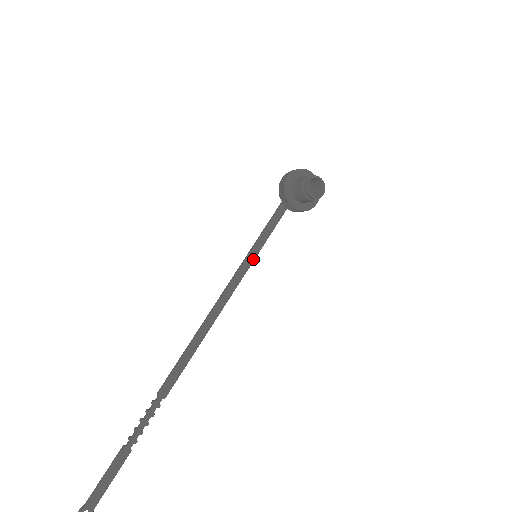
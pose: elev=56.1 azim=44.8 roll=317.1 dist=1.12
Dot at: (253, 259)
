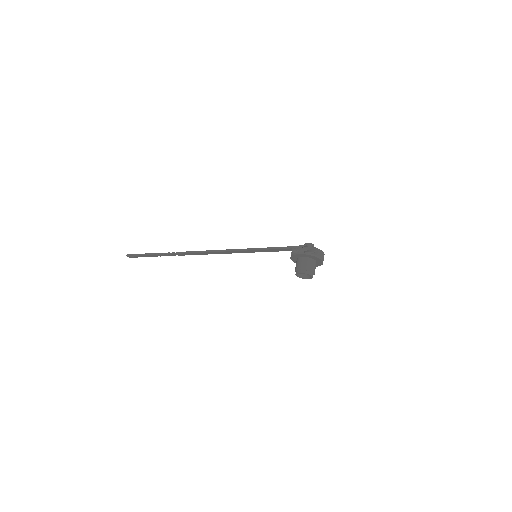
Dot at: occluded
